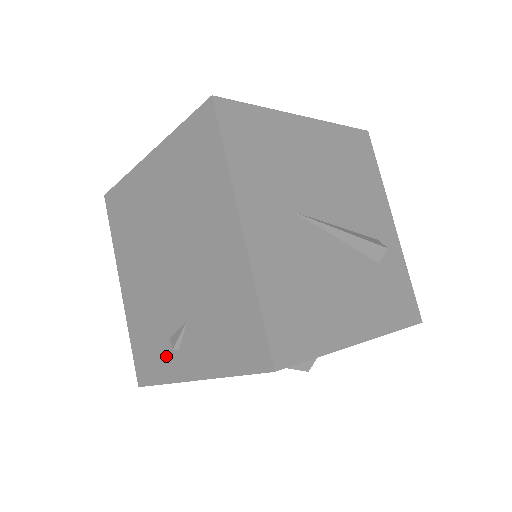
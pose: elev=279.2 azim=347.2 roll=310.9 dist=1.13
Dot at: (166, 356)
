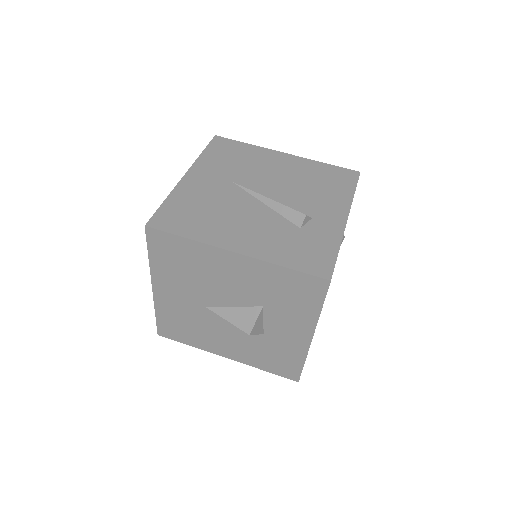
Dot at: occluded
